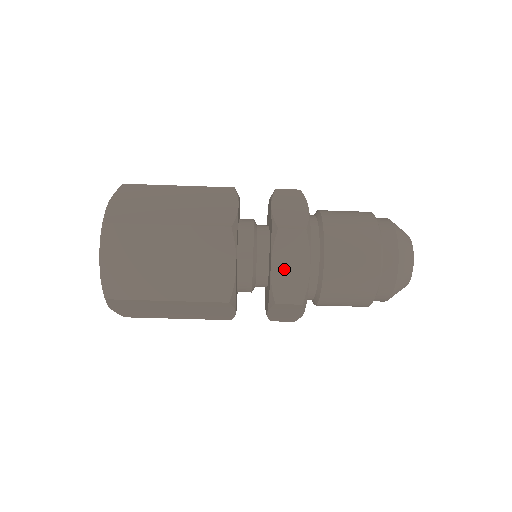
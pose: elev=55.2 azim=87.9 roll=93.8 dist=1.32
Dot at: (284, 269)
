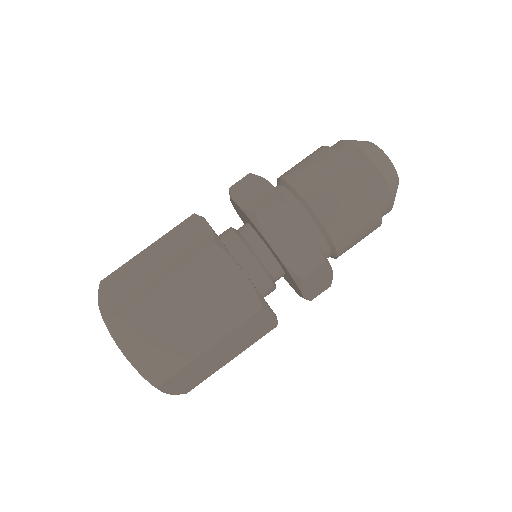
Dot at: (248, 197)
